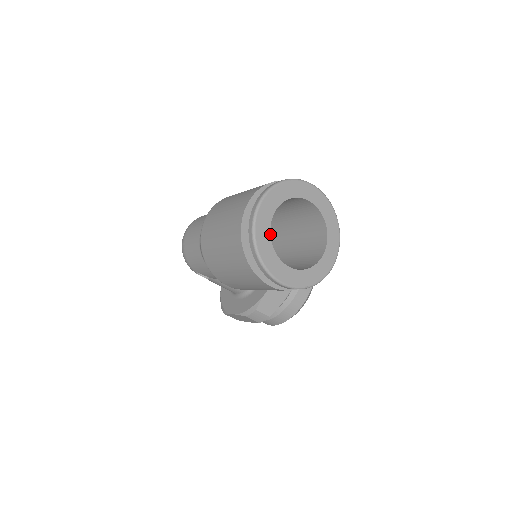
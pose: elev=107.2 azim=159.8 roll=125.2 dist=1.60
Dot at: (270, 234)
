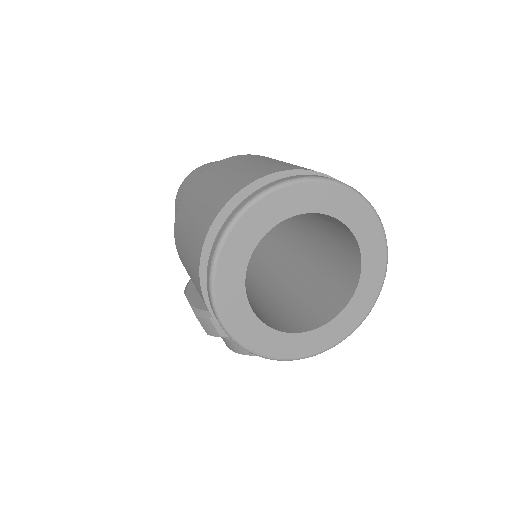
Dot at: (289, 243)
